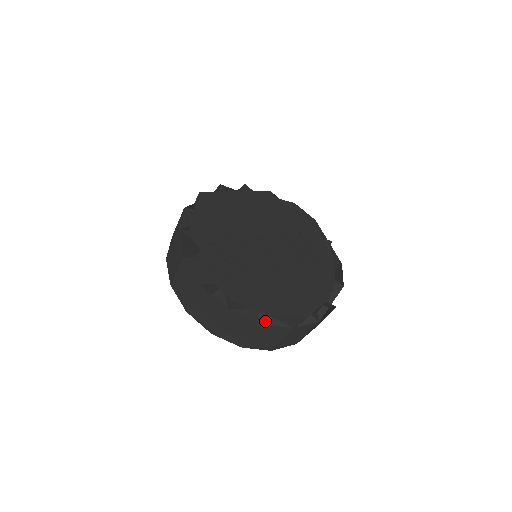
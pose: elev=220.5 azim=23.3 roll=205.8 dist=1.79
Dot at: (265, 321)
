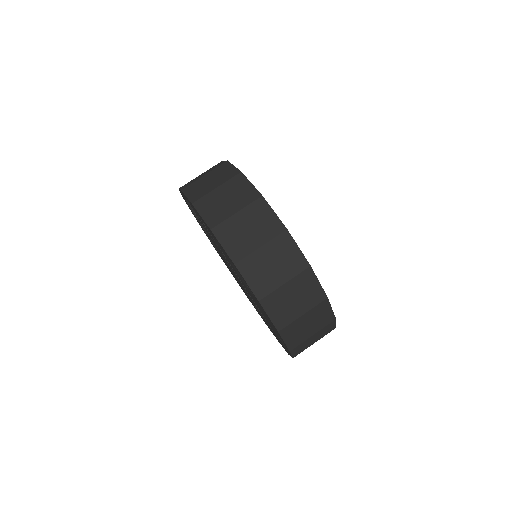
Dot at: occluded
